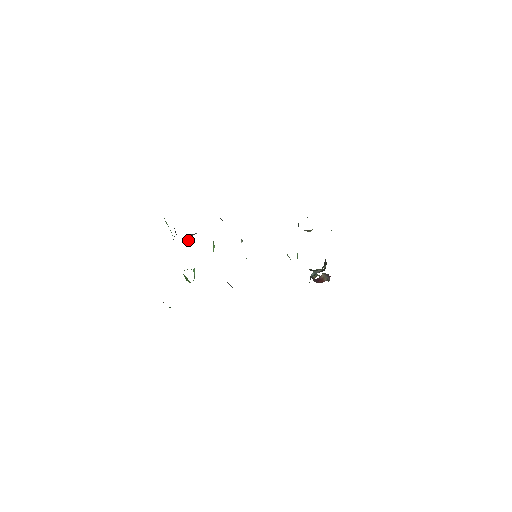
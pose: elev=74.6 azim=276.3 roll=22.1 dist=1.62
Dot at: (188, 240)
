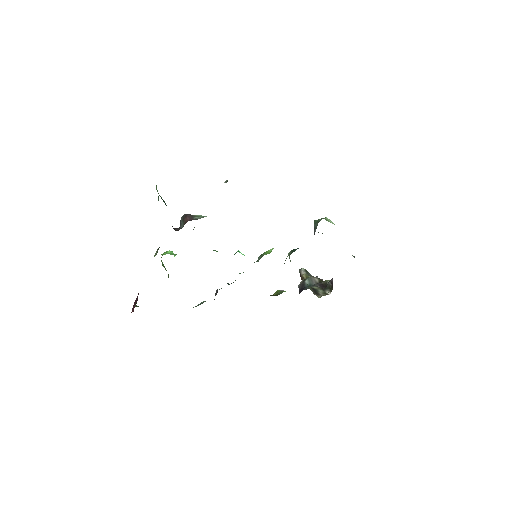
Dot at: (182, 225)
